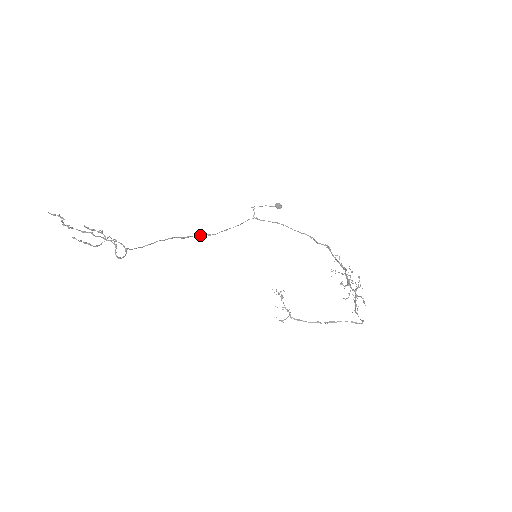
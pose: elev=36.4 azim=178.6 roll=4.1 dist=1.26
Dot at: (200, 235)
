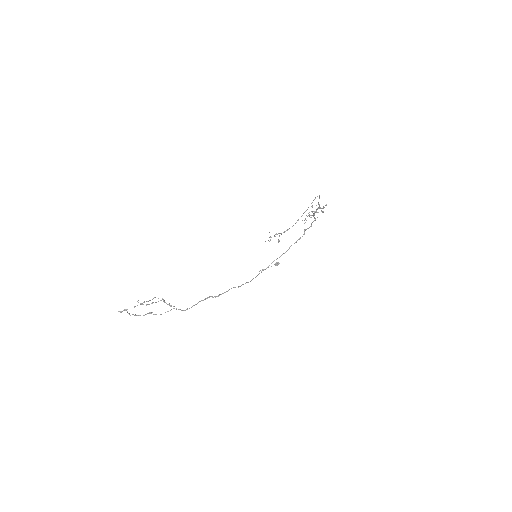
Dot at: occluded
